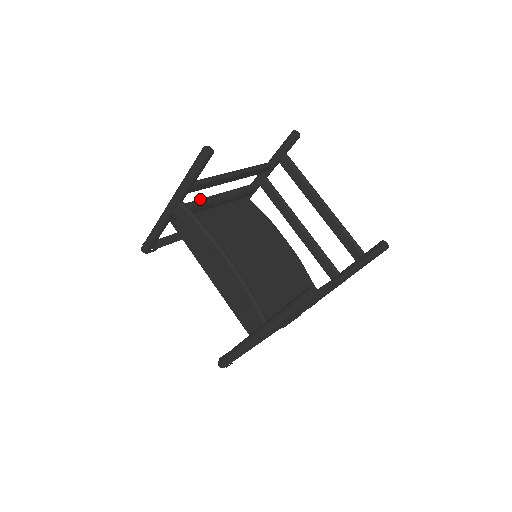
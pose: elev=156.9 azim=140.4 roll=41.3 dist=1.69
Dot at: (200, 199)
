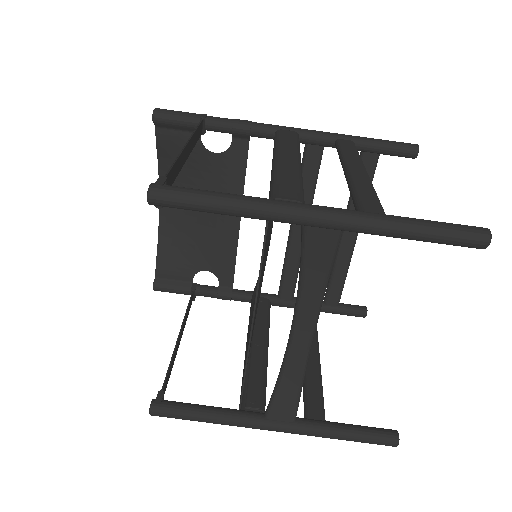
Dot at: occluded
